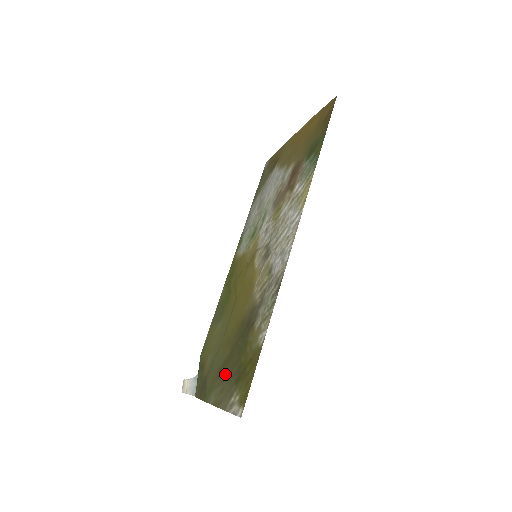
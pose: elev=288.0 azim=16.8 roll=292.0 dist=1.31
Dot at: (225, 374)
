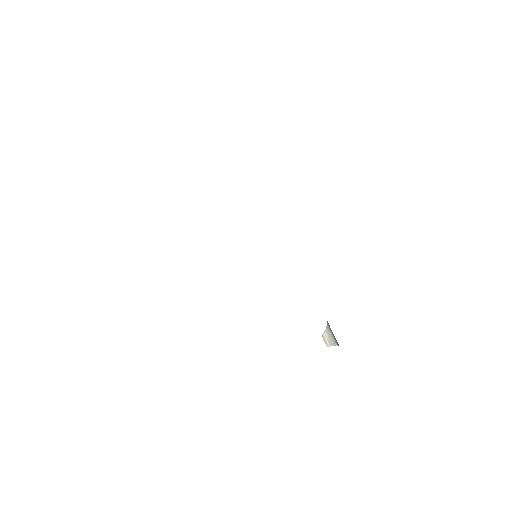
Dot at: occluded
